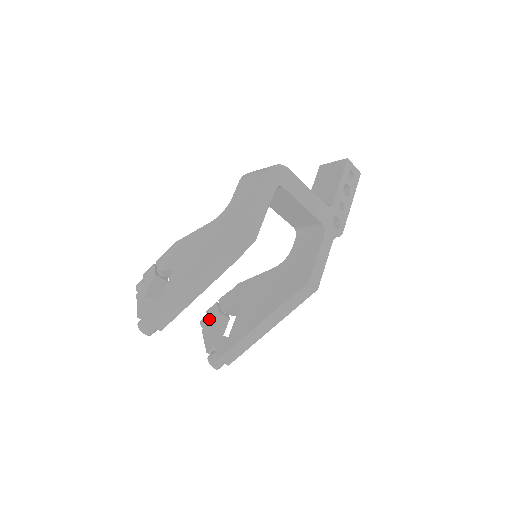
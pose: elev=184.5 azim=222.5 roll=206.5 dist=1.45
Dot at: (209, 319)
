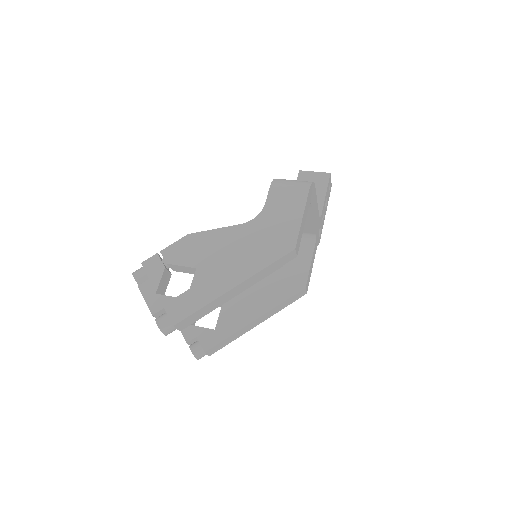
Dot at: occluded
